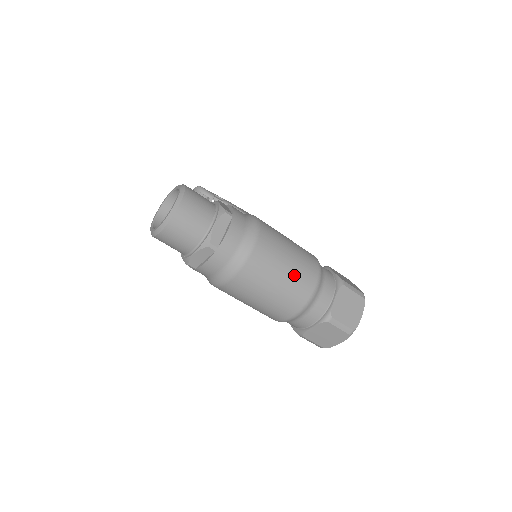
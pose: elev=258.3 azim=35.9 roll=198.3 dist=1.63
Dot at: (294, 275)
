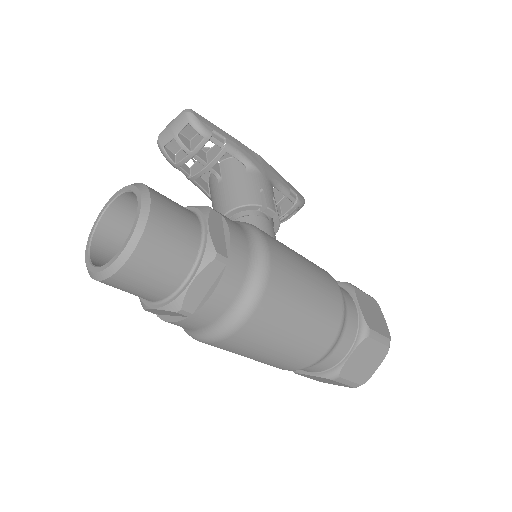
Dot at: (303, 339)
